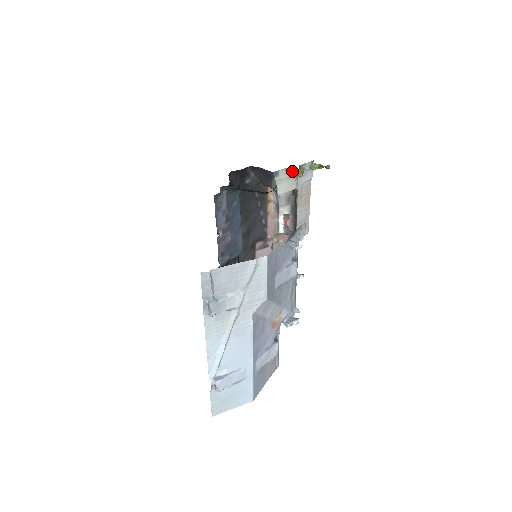
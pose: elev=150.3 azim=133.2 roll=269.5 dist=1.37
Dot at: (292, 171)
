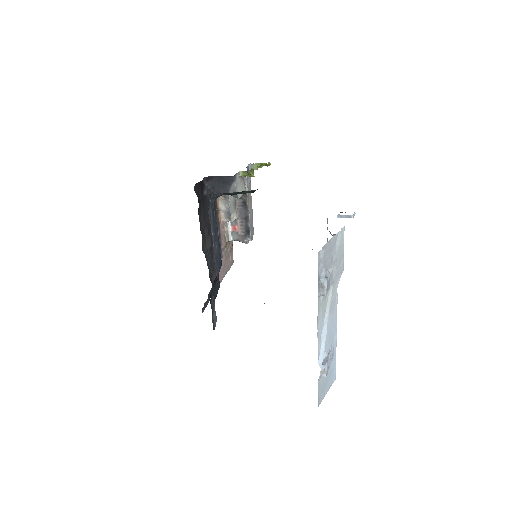
Dot at: (248, 172)
